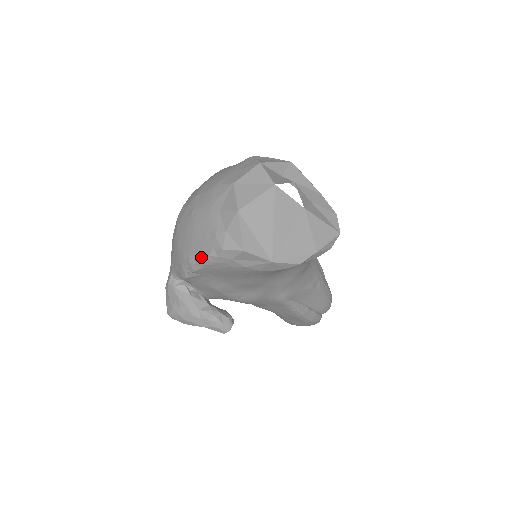
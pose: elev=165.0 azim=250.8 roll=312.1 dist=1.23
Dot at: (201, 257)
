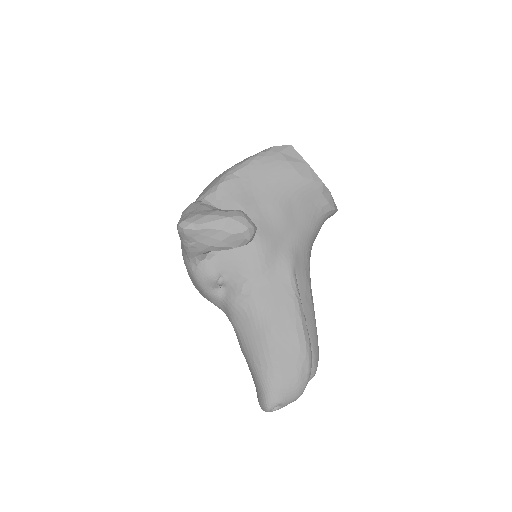
Dot at: (251, 157)
